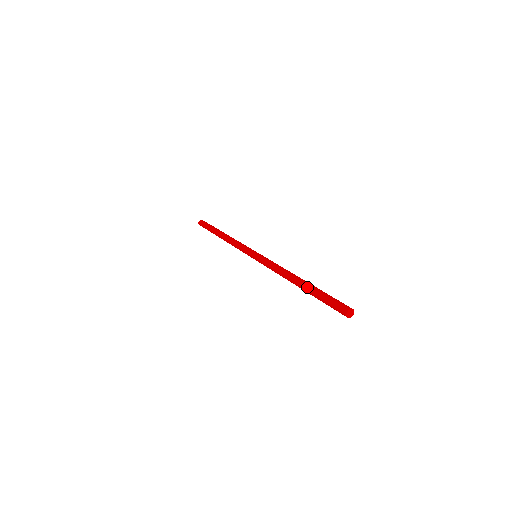
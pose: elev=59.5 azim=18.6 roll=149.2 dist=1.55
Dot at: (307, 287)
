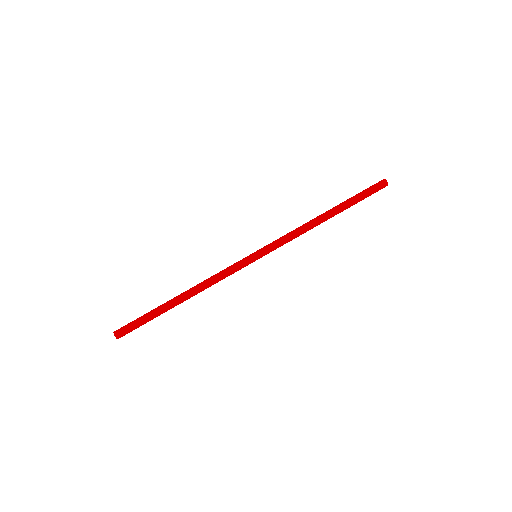
Dot at: (339, 204)
